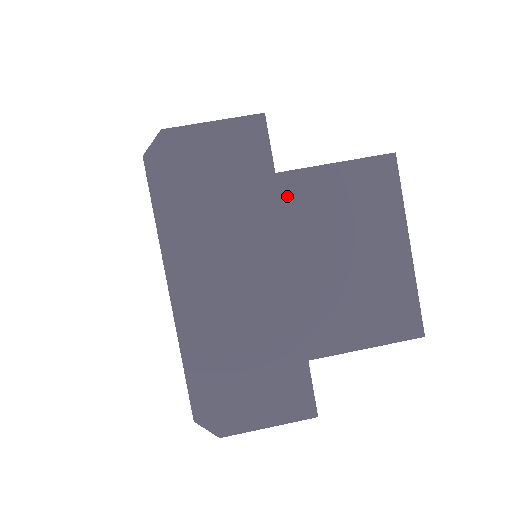
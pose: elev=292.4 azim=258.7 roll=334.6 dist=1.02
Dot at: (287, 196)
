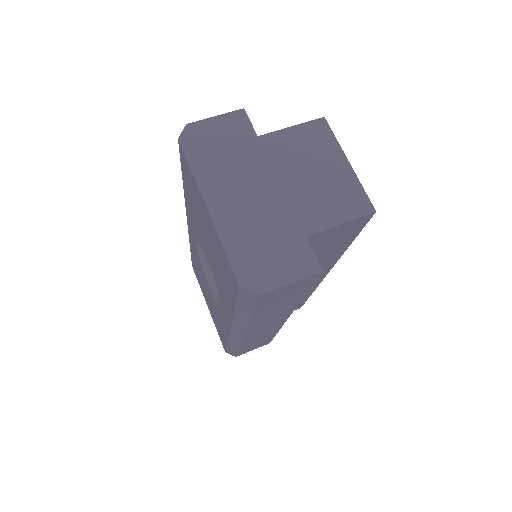
Dot at: (268, 147)
